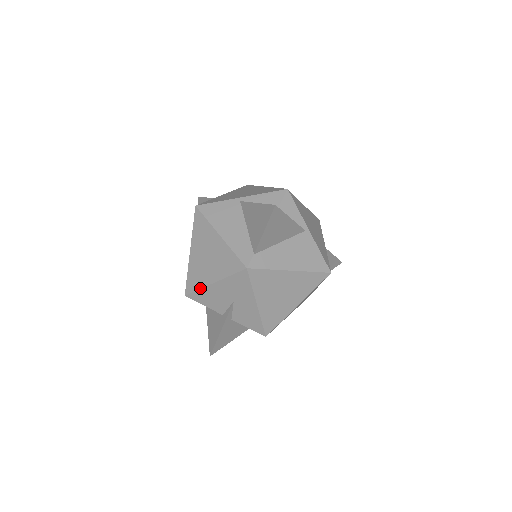
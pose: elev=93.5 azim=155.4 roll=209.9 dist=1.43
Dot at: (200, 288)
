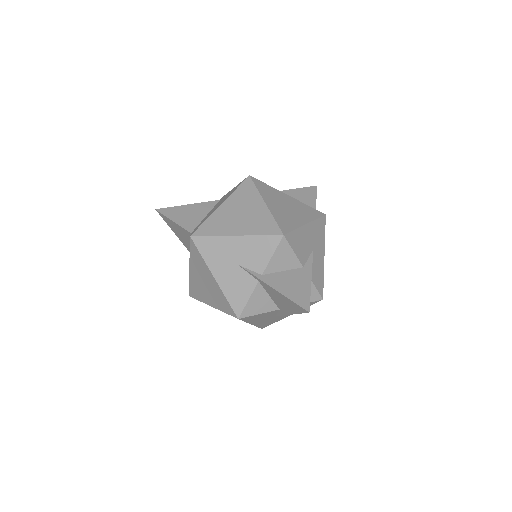
Dot at: (296, 228)
